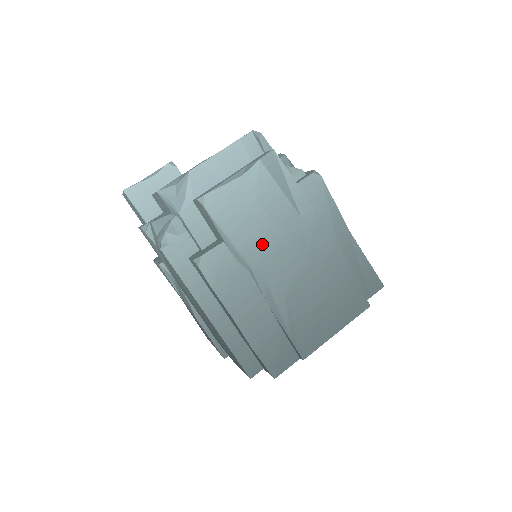
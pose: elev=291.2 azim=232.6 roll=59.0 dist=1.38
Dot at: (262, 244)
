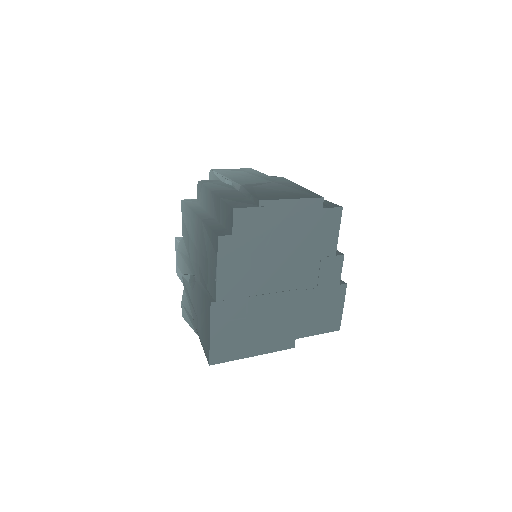
Dot at: (242, 178)
